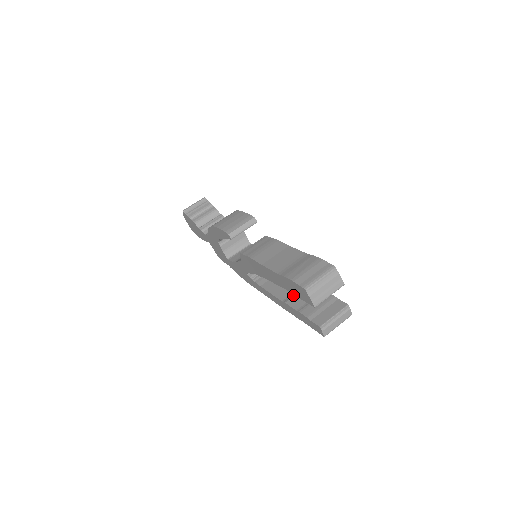
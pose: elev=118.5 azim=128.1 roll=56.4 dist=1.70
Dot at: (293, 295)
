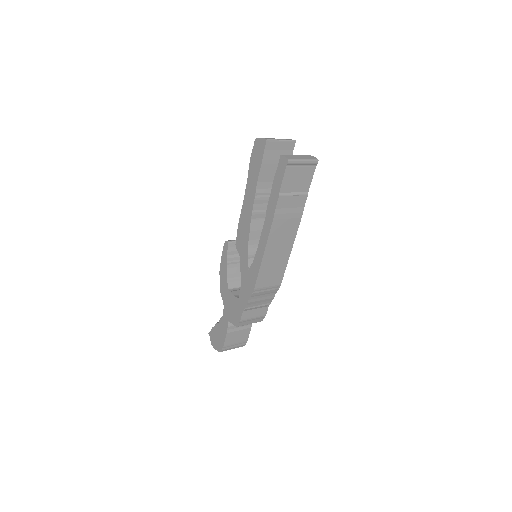
Dot at: occluded
